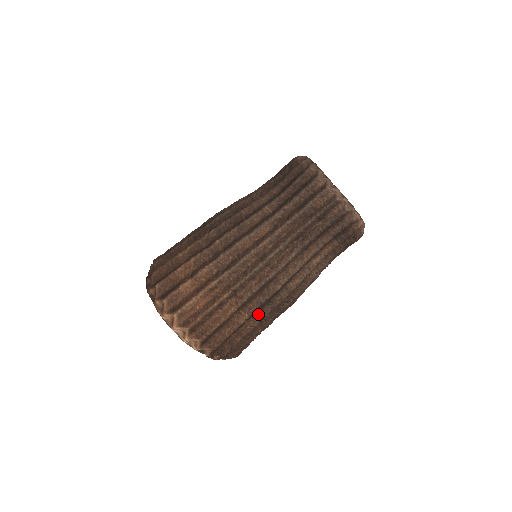
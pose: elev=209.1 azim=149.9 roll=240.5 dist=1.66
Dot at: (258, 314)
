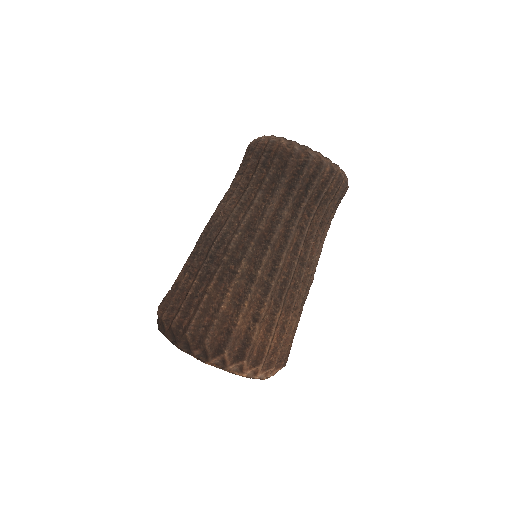
Dot at: occluded
